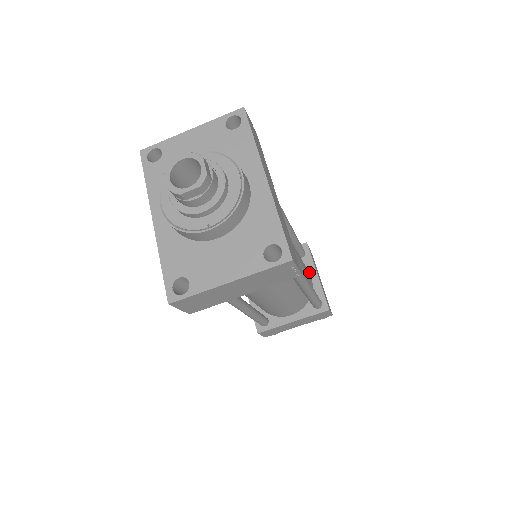
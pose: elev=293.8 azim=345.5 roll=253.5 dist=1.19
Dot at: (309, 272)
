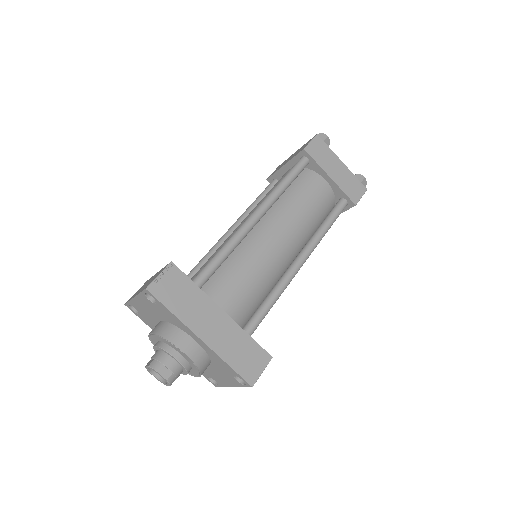
Dot at: (322, 176)
